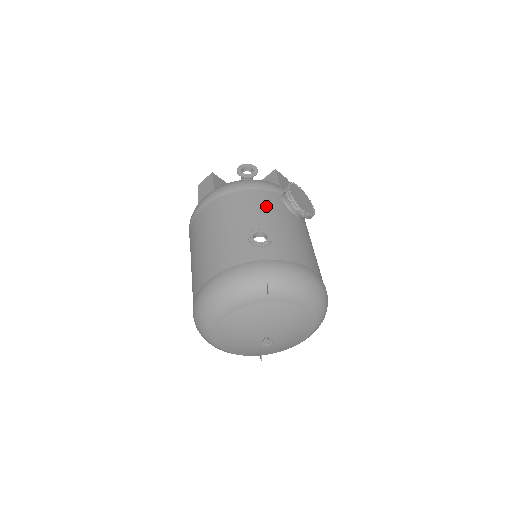
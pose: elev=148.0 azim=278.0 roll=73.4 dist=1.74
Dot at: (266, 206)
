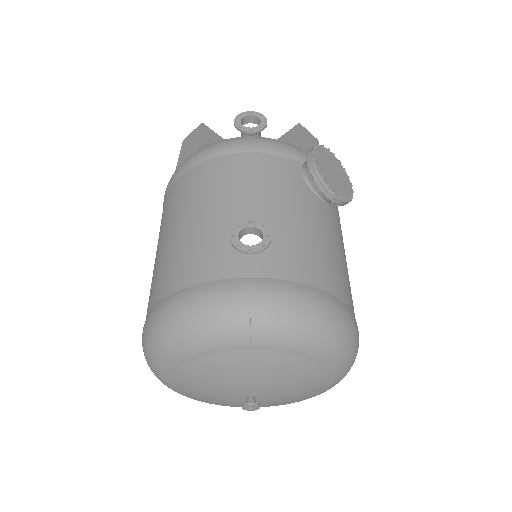
Dot at: (272, 182)
